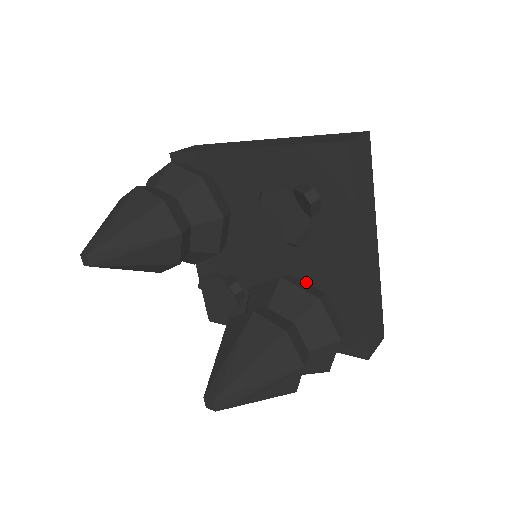
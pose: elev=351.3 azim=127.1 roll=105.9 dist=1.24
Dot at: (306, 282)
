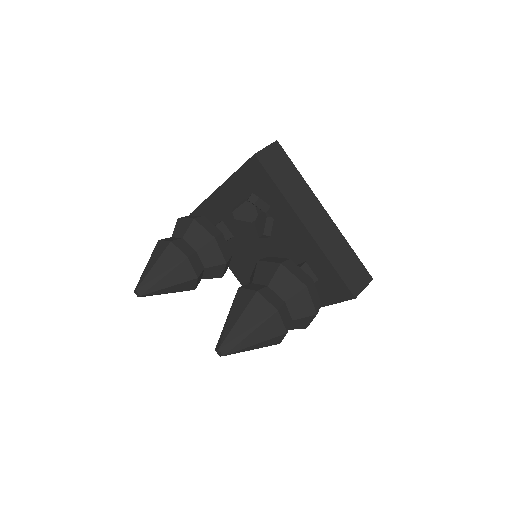
Dot at: (292, 260)
